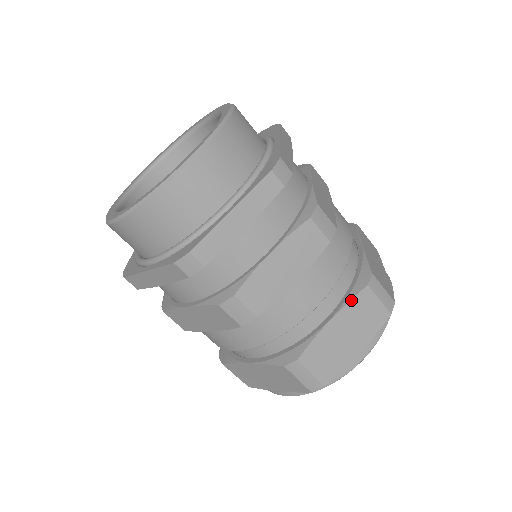
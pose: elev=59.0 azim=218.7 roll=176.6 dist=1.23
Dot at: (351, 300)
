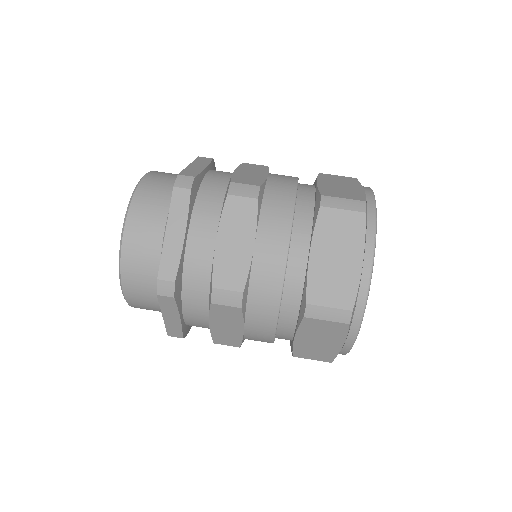
Dot at: (315, 227)
